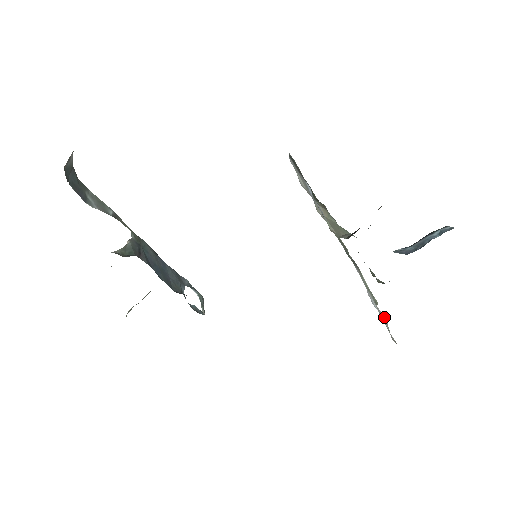
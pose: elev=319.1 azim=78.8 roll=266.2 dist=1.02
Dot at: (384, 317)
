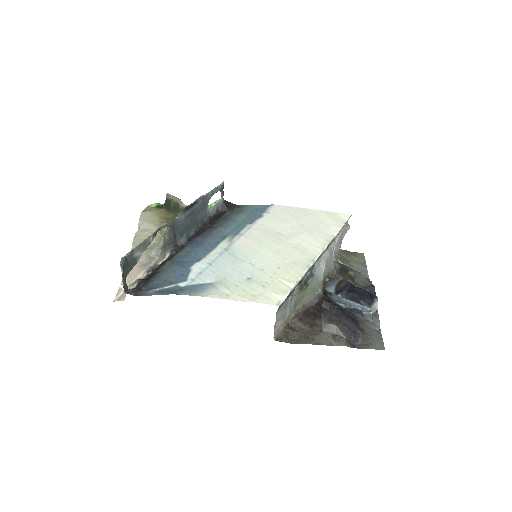
Dot at: (347, 230)
